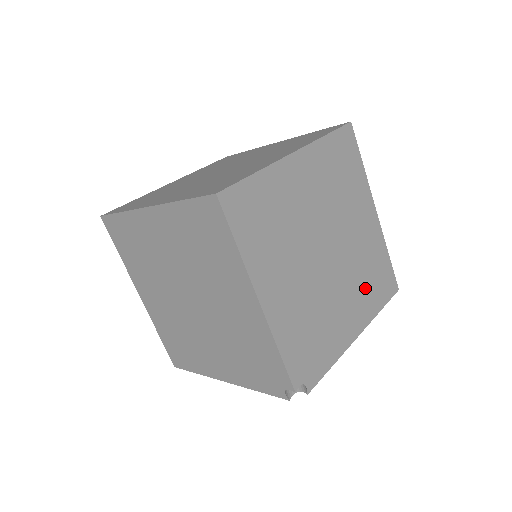
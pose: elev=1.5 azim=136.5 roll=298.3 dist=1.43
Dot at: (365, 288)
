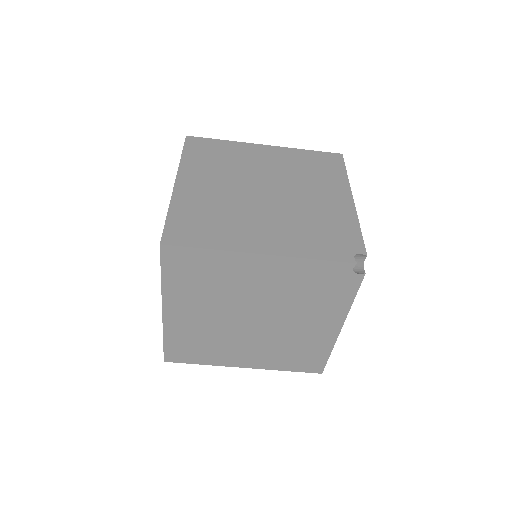
Dot at: occluded
